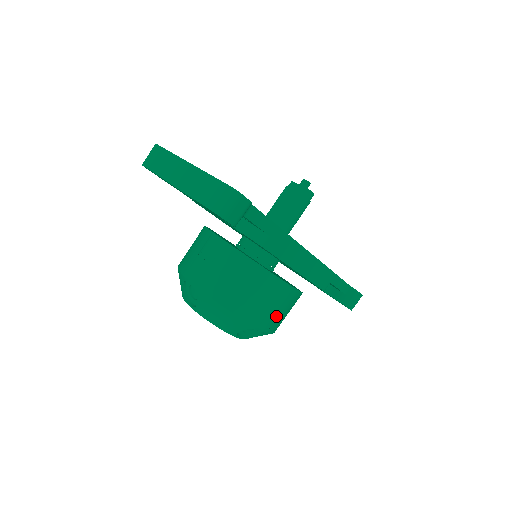
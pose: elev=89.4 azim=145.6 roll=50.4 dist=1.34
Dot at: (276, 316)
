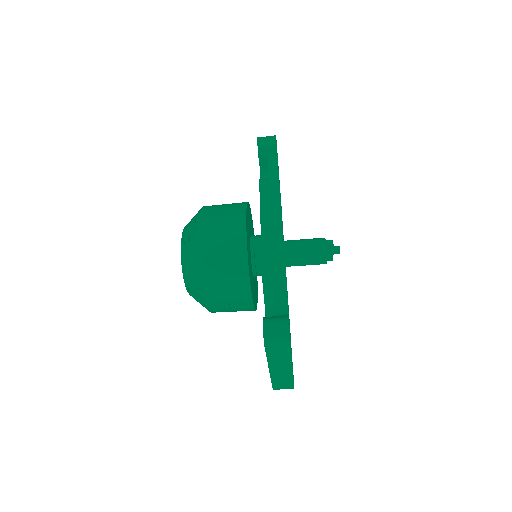
Dot at: occluded
